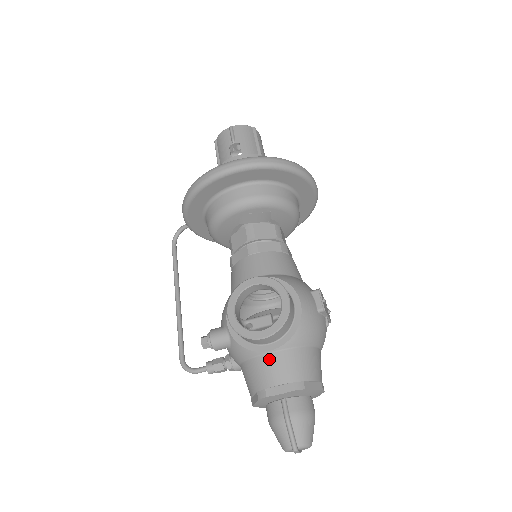
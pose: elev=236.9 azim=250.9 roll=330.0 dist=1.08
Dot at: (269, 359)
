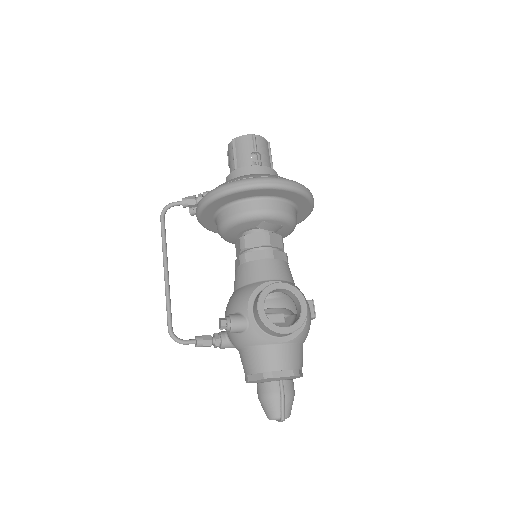
Dot at: (279, 349)
